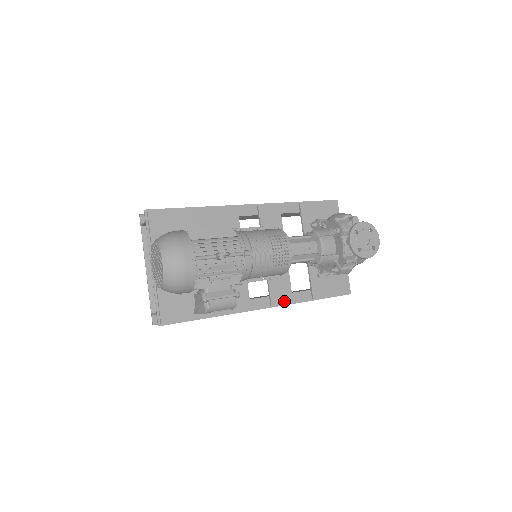
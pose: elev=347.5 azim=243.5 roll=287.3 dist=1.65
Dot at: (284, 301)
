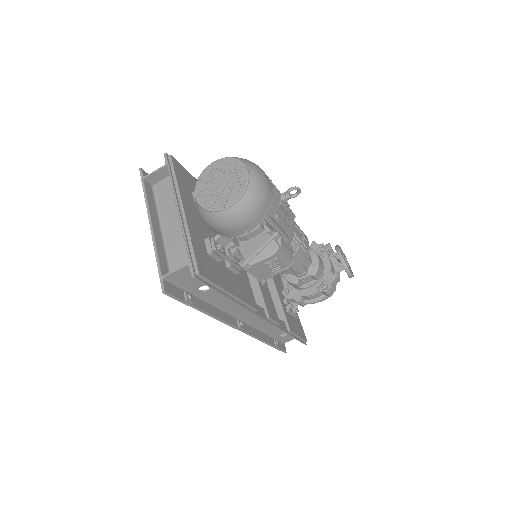
Dot at: (275, 319)
